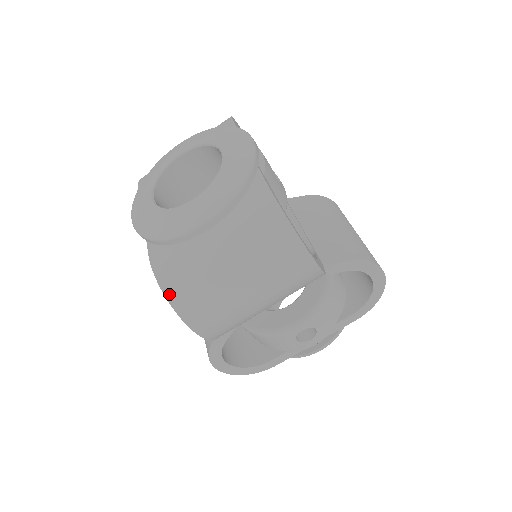
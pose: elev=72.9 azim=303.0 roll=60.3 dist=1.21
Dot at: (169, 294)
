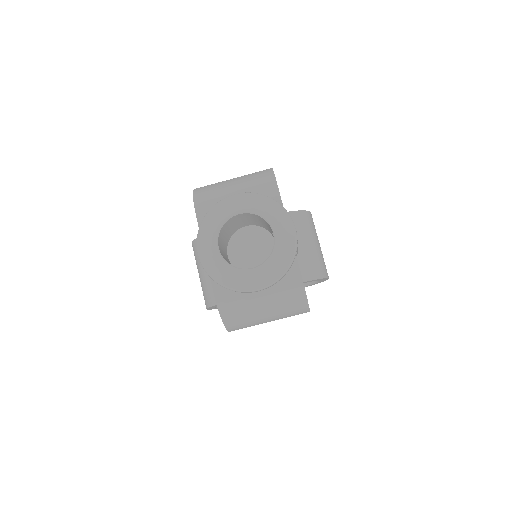
Dot at: (225, 319)
